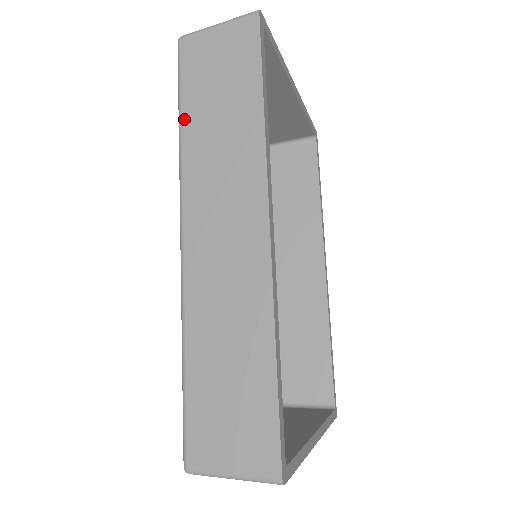
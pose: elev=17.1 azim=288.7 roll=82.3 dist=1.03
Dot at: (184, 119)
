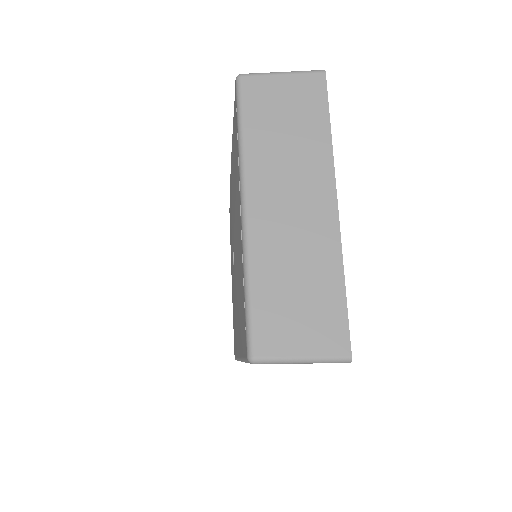
Dot at: occluded
